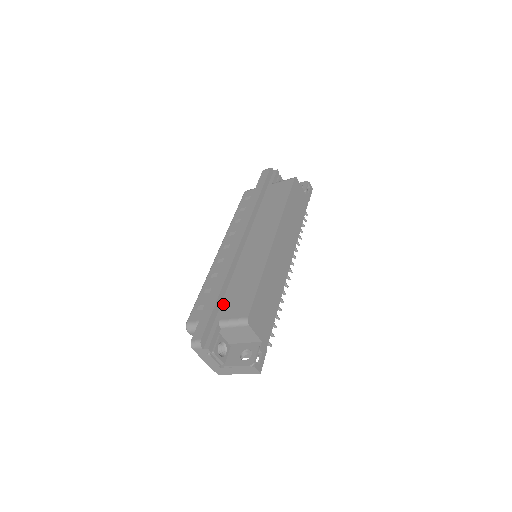
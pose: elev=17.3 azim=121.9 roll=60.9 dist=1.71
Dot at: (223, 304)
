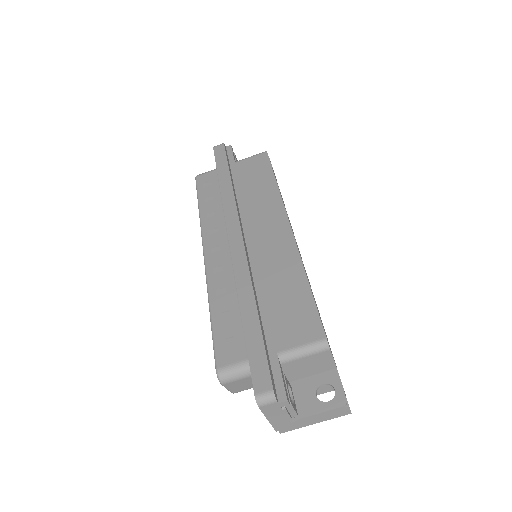
Dot at: (267, 328)
